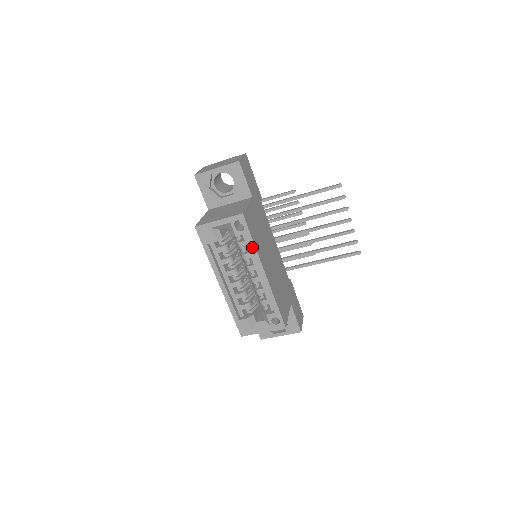
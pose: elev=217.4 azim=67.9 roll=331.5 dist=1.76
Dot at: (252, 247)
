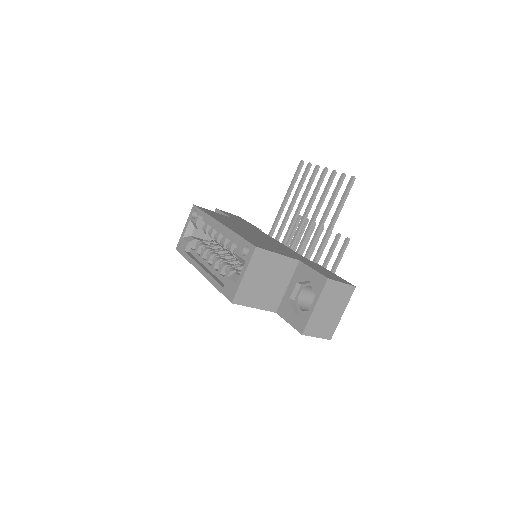
Dot at: (206, 217)
